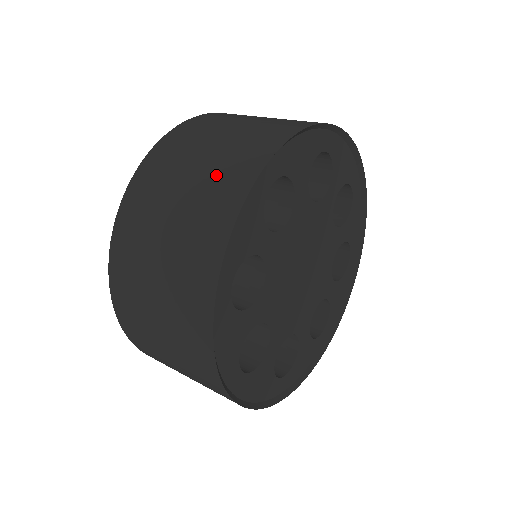
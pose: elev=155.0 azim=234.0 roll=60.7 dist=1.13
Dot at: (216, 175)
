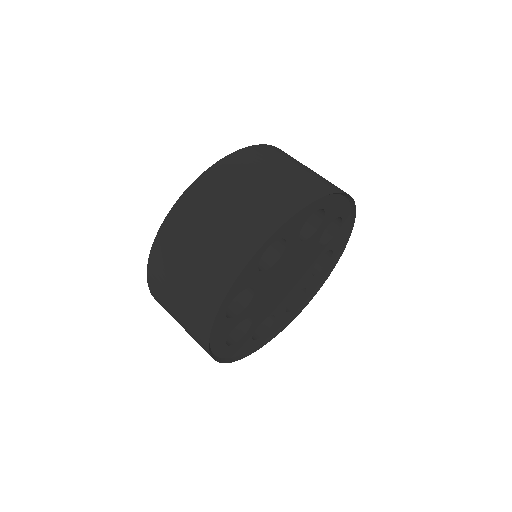
Dot at: (229, 238)
